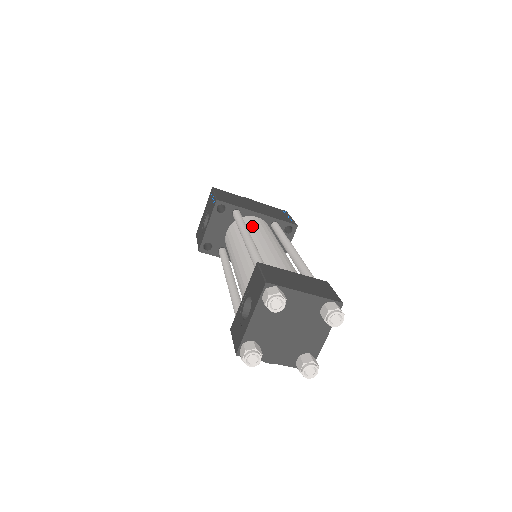
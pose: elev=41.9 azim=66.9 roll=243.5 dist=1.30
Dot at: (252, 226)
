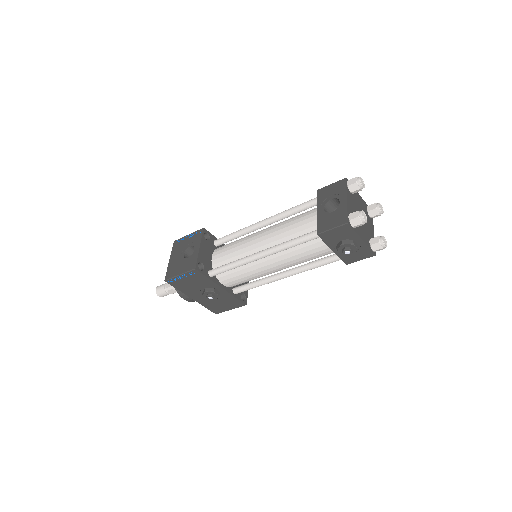
Dot at: occluded
